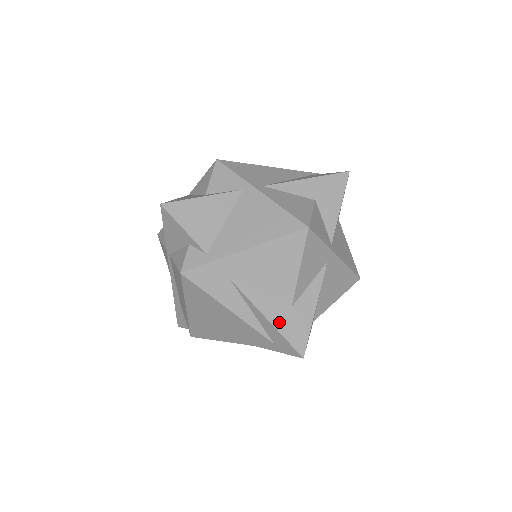
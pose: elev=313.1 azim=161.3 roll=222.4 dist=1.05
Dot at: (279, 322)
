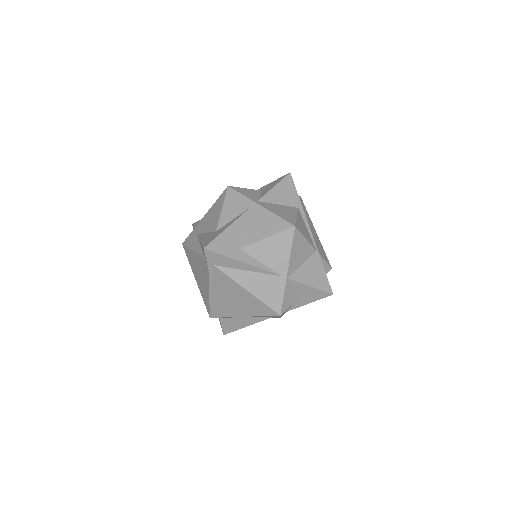
Dot at: (205, 239)
